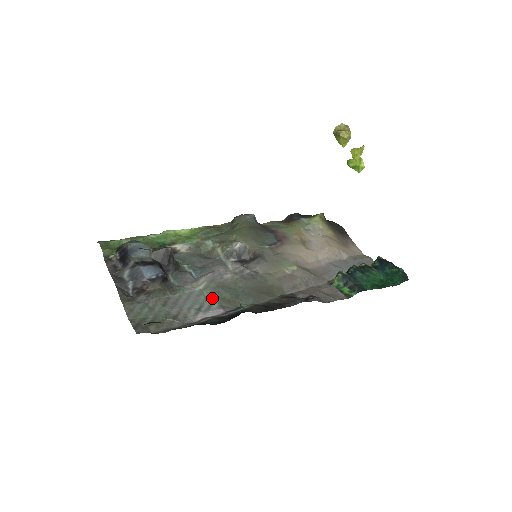
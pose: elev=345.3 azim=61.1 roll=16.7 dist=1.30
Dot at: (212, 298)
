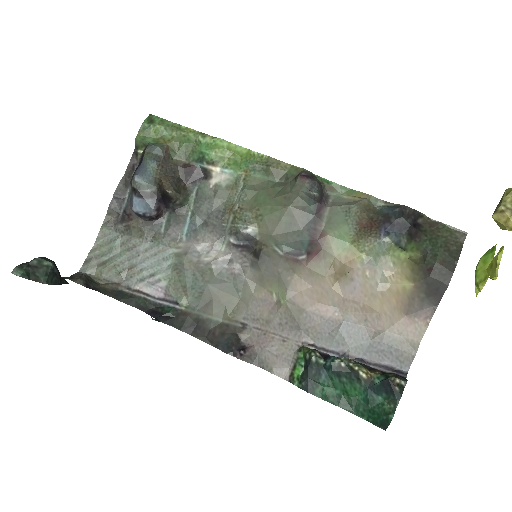
Dot at: (169, 273)
